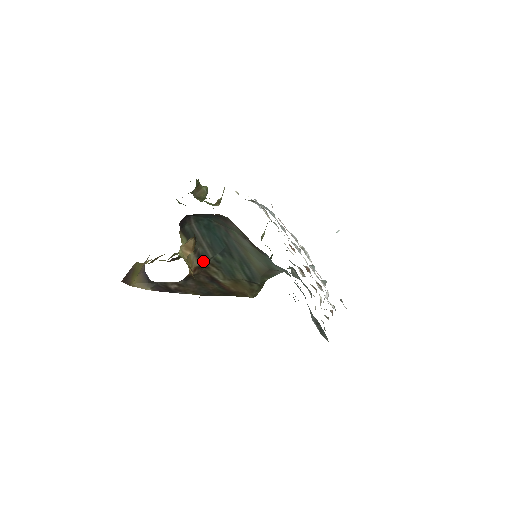
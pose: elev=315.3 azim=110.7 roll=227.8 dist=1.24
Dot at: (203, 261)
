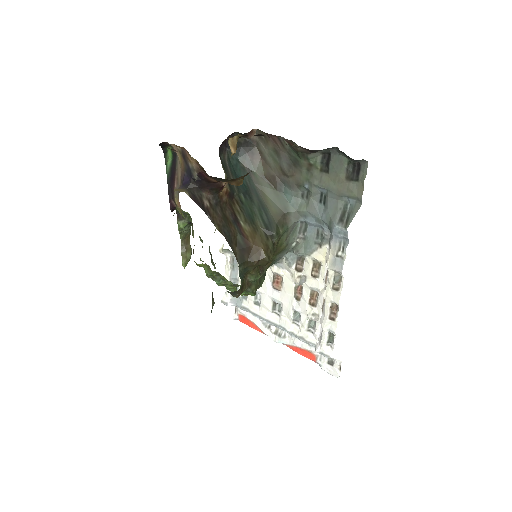
Dot at: (232, 191)
